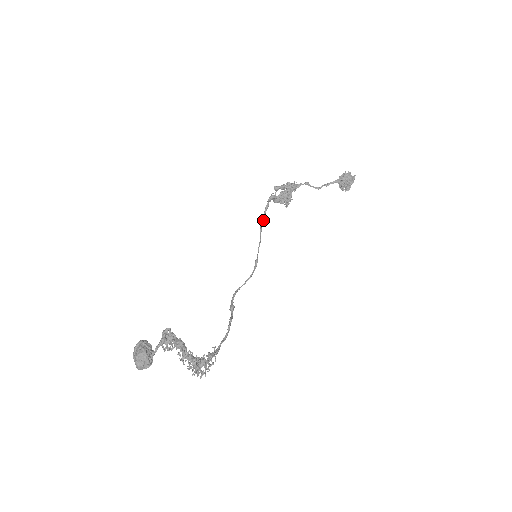
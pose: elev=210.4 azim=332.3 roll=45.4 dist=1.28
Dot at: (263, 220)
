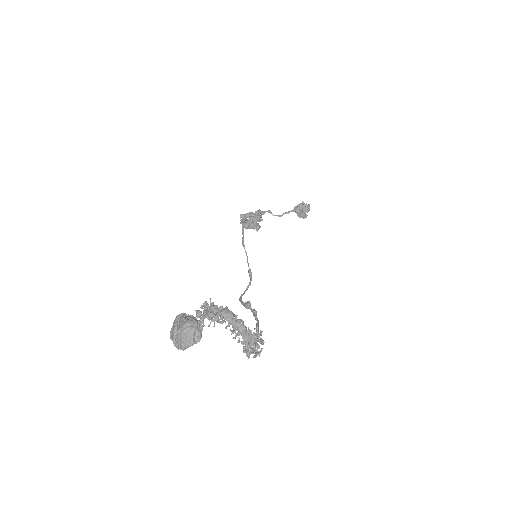
Dot at: (243, 236)
